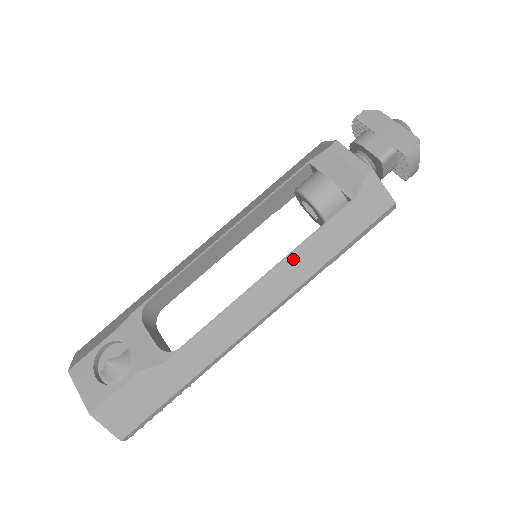
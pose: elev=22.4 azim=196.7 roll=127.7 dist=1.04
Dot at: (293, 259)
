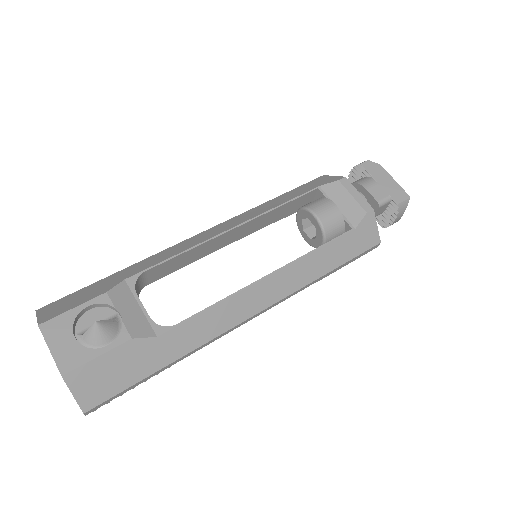
Dot at: (297, 266)
